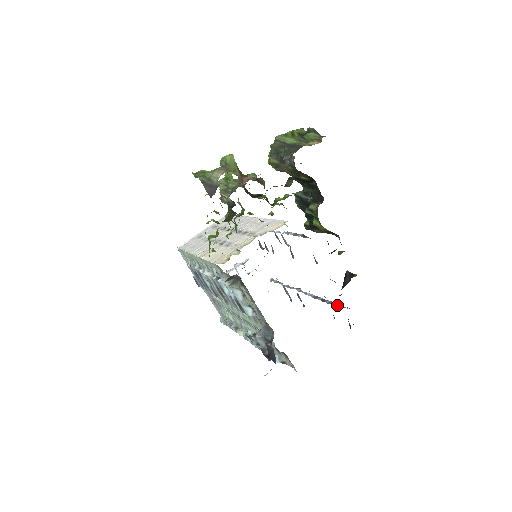
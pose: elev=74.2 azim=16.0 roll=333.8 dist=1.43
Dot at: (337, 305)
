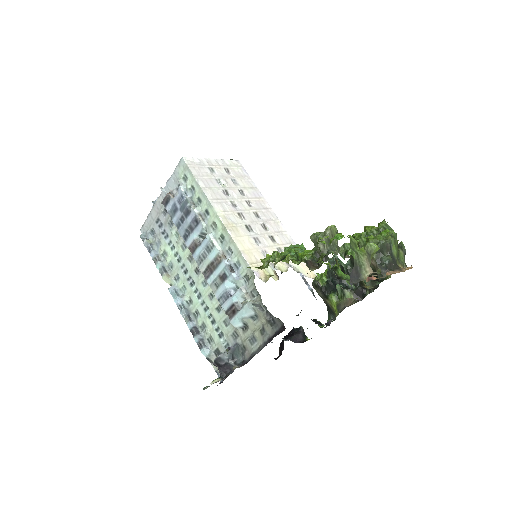
Dot at: occluded
